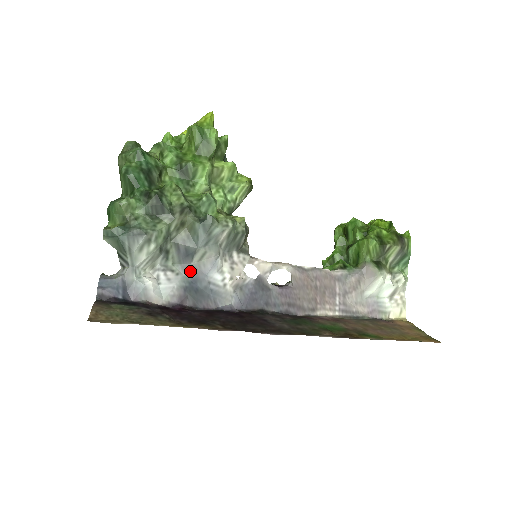
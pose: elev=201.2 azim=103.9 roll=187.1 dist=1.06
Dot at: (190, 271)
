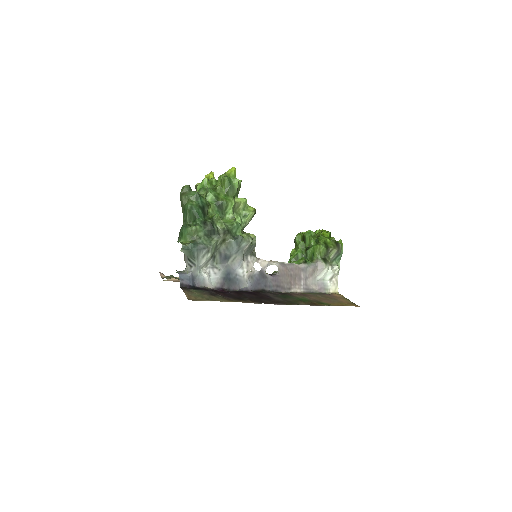
Dot at: (226, 268)
